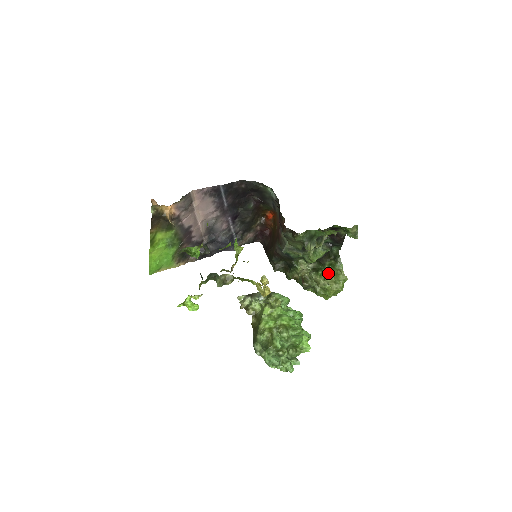
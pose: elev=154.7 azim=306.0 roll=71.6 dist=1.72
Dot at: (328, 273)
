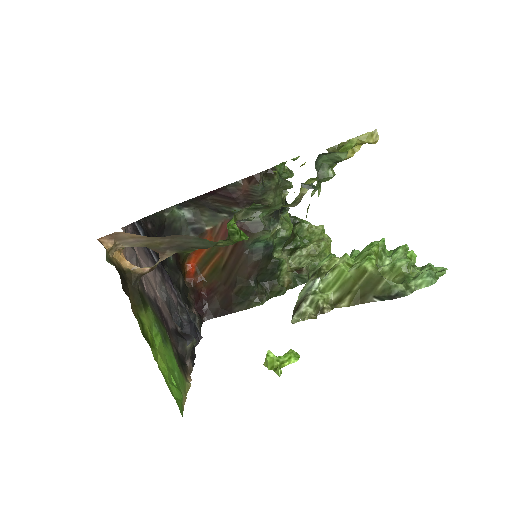
Dot at: (305, 242)
